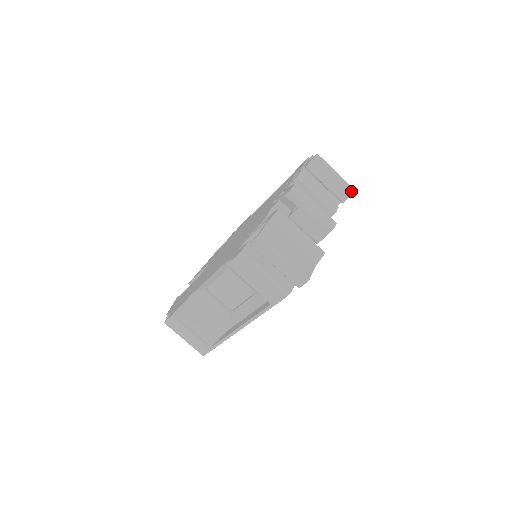
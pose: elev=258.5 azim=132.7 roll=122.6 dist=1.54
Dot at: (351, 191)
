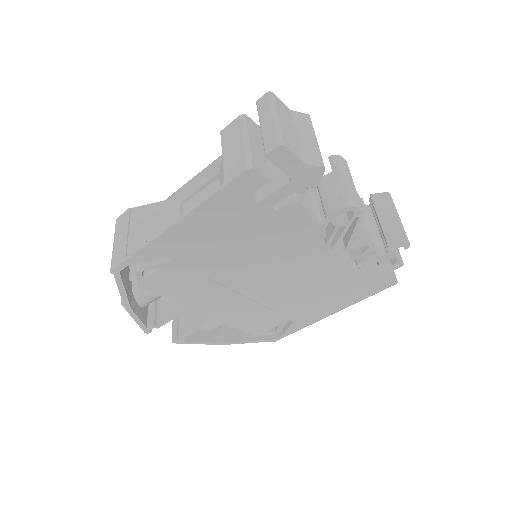
Dot at: (405, 239)
